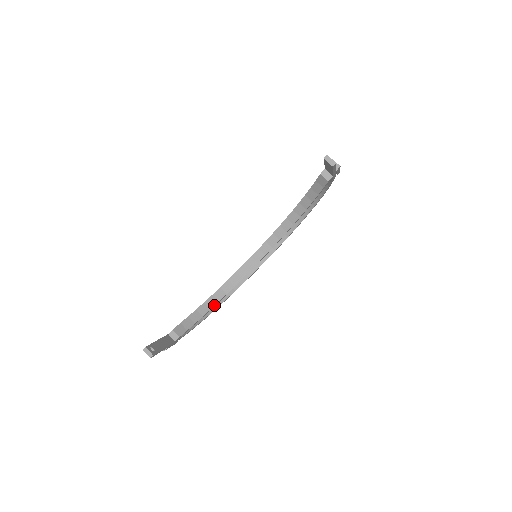
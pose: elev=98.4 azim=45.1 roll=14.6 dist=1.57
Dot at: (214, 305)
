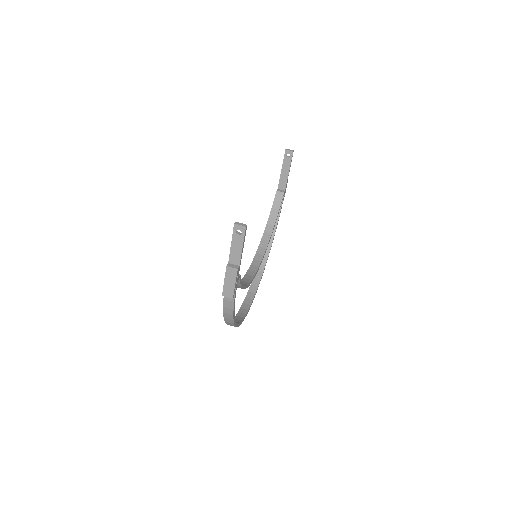
Dot at: (244, 286)
